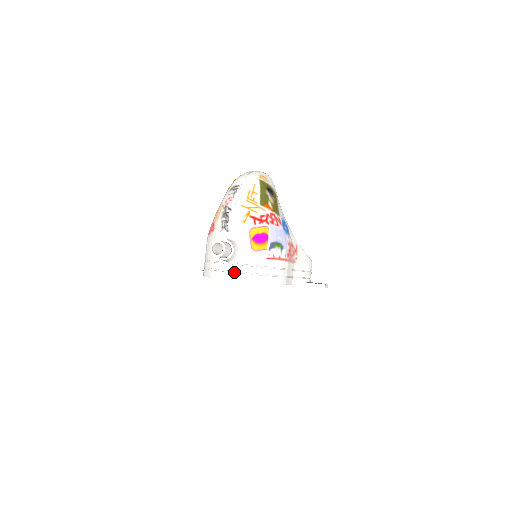
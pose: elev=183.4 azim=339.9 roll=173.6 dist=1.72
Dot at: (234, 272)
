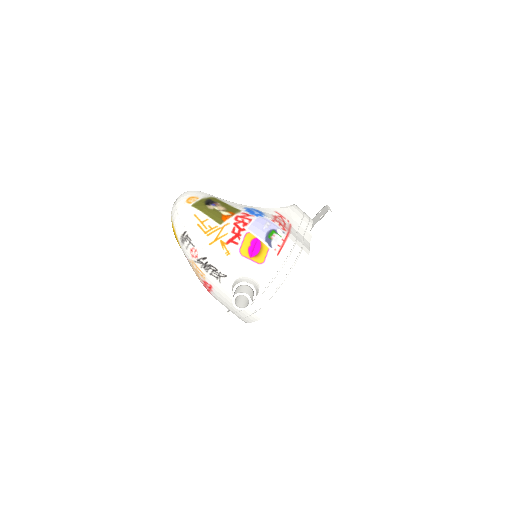
Dot at: (271, 297)
